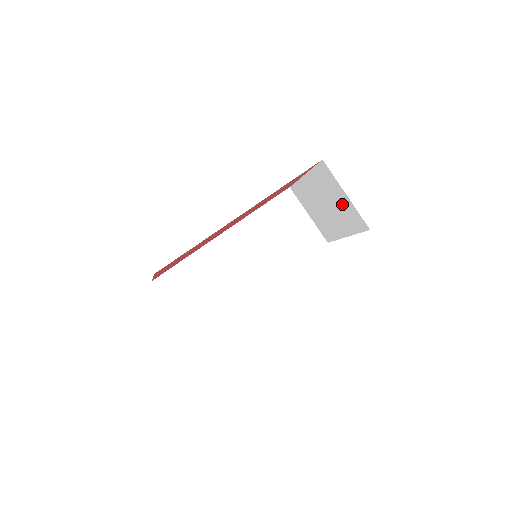
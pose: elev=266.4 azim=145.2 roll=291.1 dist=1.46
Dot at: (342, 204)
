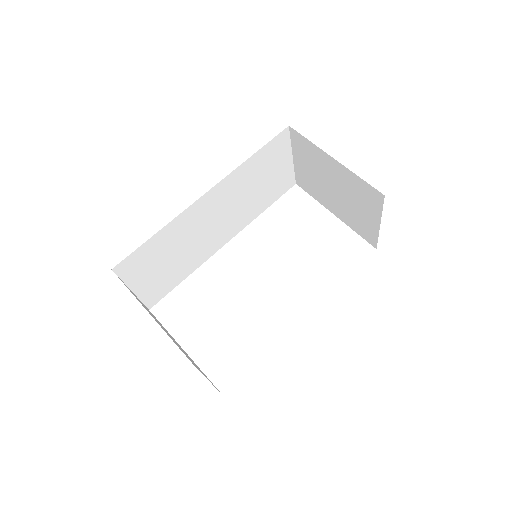
Dot at: (363, 216)
